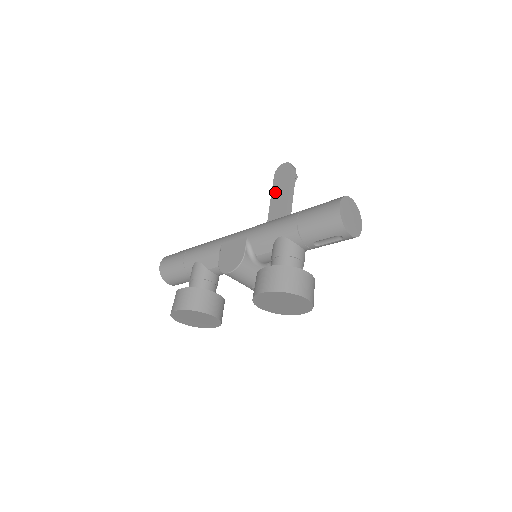
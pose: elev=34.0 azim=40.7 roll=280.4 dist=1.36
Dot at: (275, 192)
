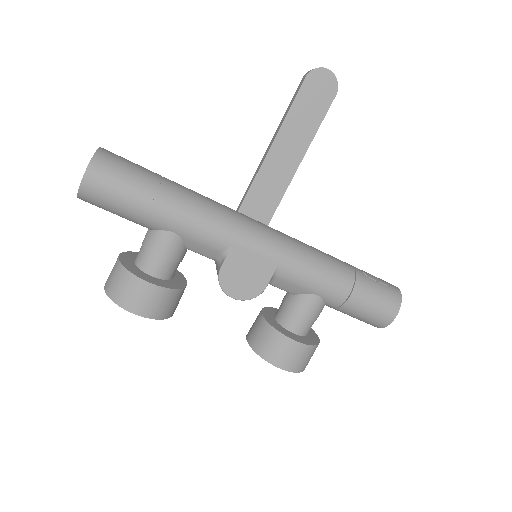
Dot at: (295, 116)
